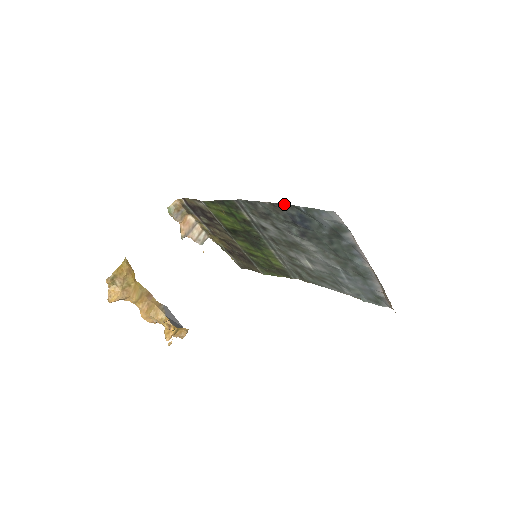
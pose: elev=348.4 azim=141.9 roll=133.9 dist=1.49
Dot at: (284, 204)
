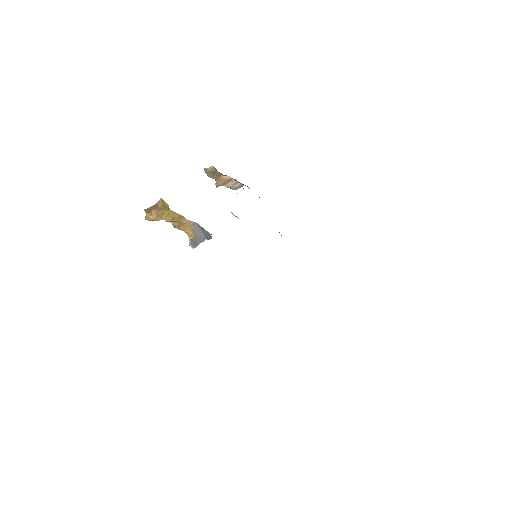
Dot at: occluded
